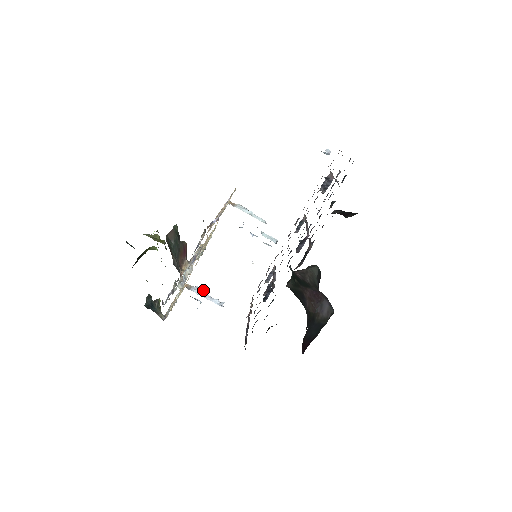
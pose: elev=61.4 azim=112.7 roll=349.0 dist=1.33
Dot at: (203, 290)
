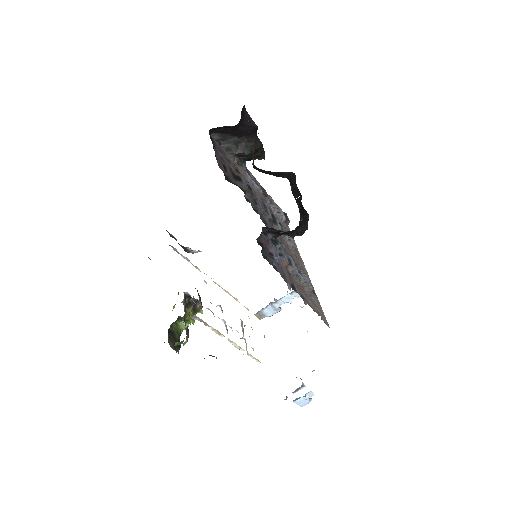
Dot at: occluded
